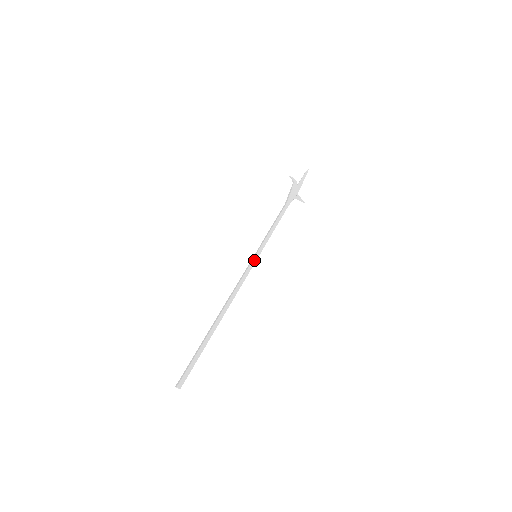
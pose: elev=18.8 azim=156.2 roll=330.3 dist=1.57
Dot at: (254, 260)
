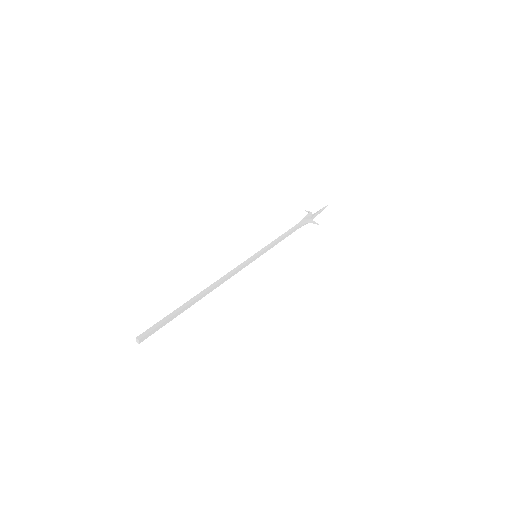
Dot at: (252, 257)
